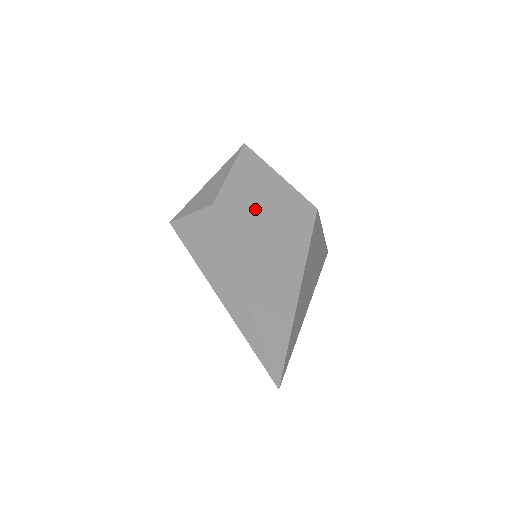
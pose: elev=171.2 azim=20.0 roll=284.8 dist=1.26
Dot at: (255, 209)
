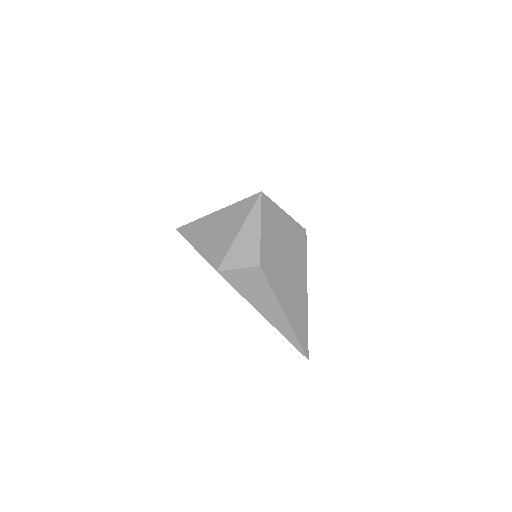
Dot at: (280, 254)
